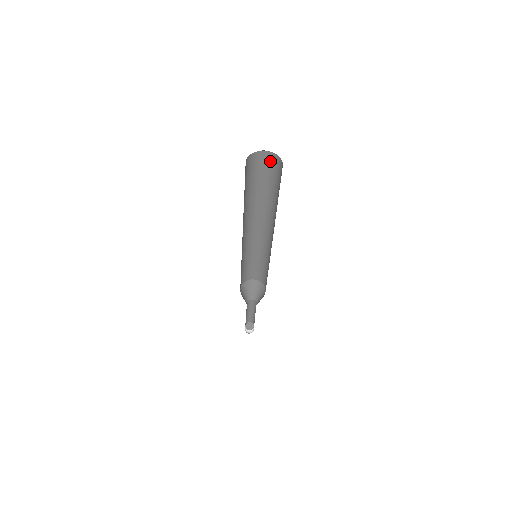
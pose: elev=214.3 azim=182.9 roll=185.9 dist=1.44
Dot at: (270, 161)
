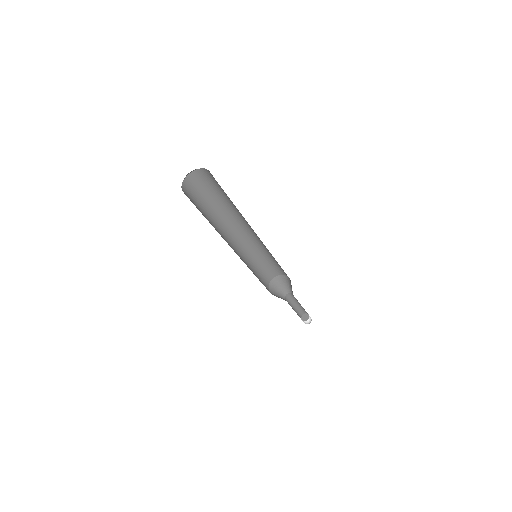
Dot at: (210, 176)
